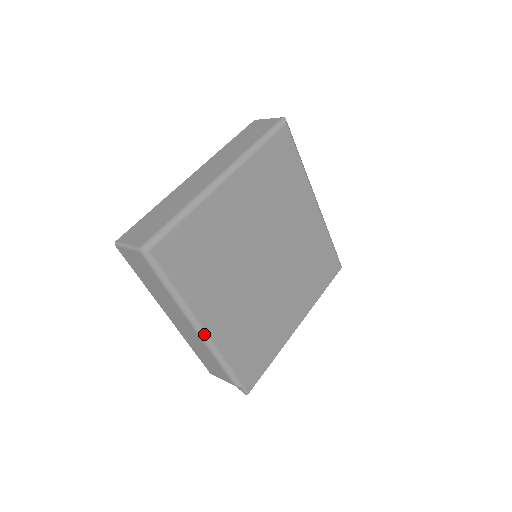
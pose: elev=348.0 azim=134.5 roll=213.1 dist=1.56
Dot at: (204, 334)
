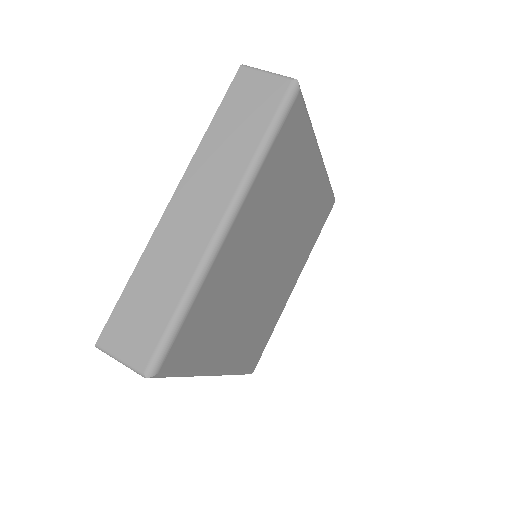
Dot at: (216, 374)
